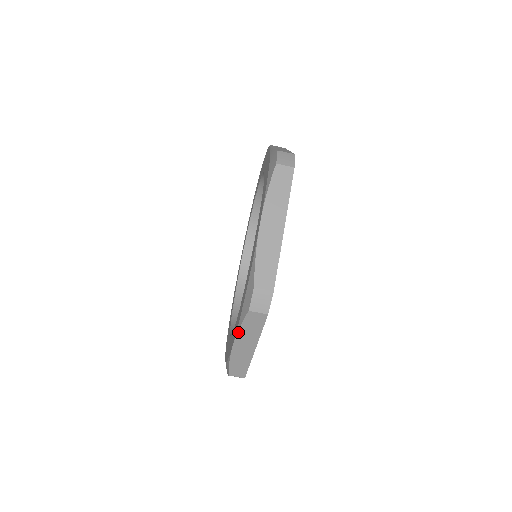
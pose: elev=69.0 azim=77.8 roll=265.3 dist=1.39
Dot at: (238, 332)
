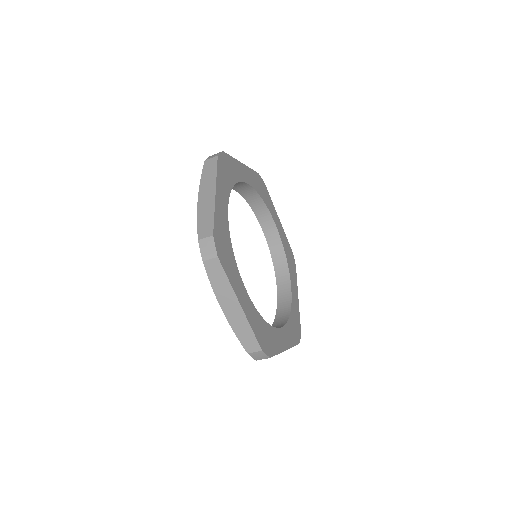
Dot at: occluded
